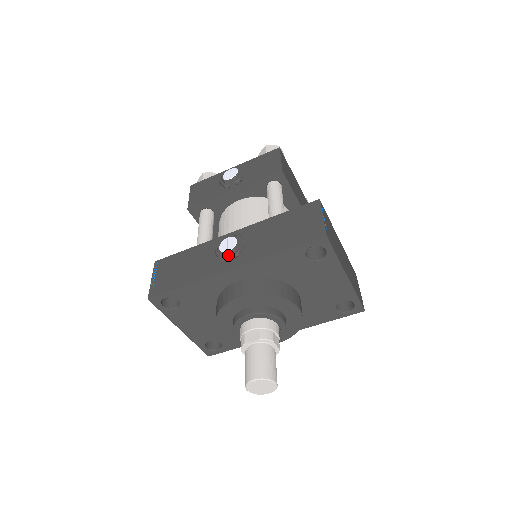
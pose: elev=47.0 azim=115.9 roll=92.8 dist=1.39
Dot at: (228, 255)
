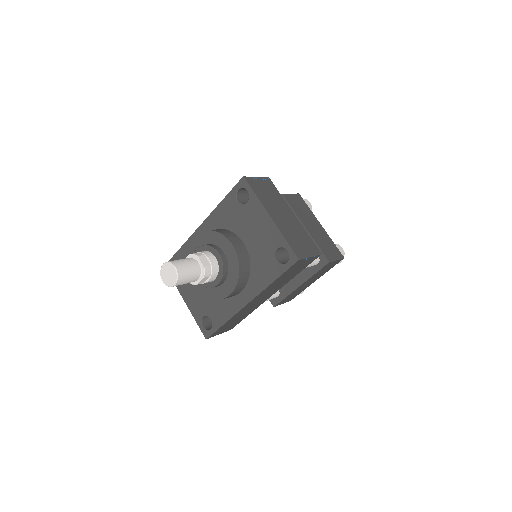
Dot at: occluded
